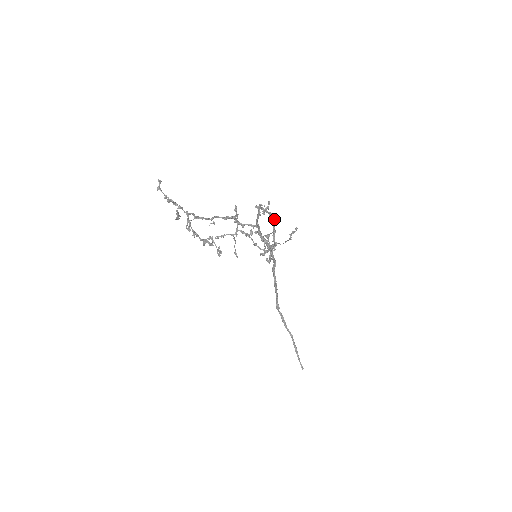
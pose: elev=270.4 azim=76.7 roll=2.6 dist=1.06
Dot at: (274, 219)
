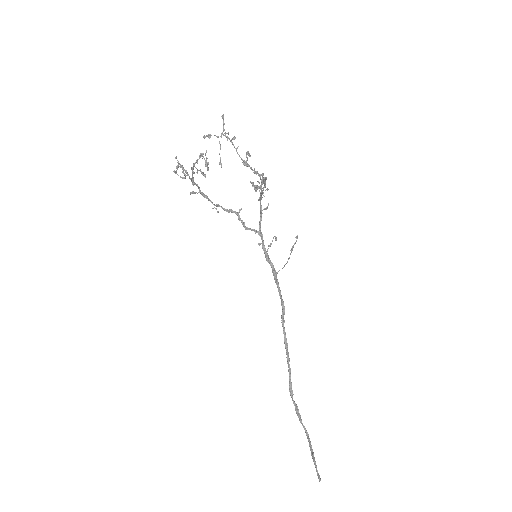
Dot at: (266, 178)
